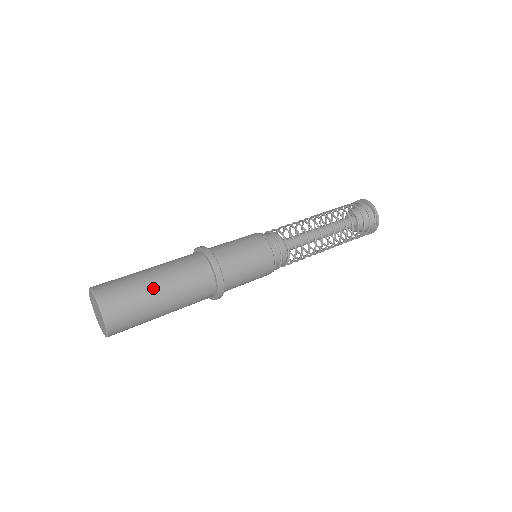
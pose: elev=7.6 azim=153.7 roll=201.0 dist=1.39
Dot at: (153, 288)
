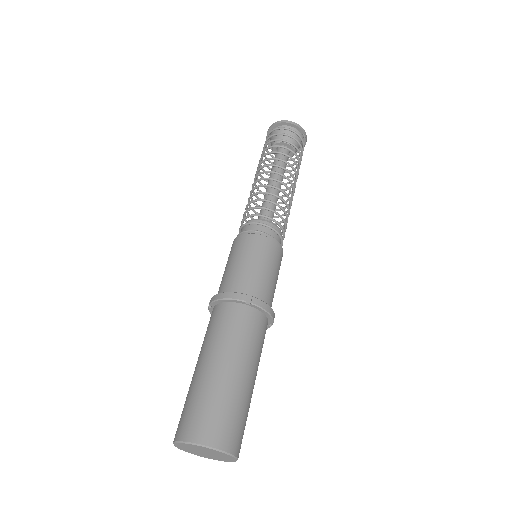
Dot at: (244, 383)
